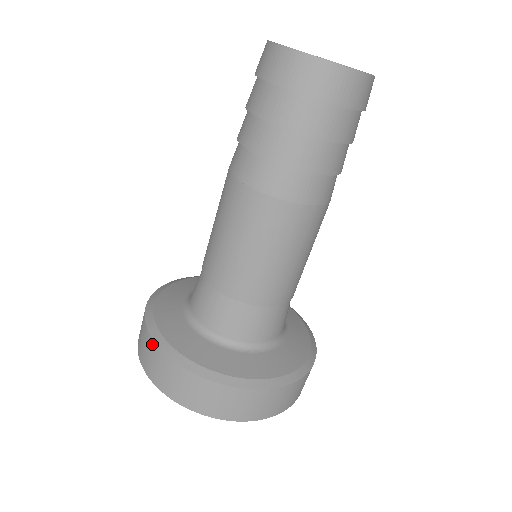
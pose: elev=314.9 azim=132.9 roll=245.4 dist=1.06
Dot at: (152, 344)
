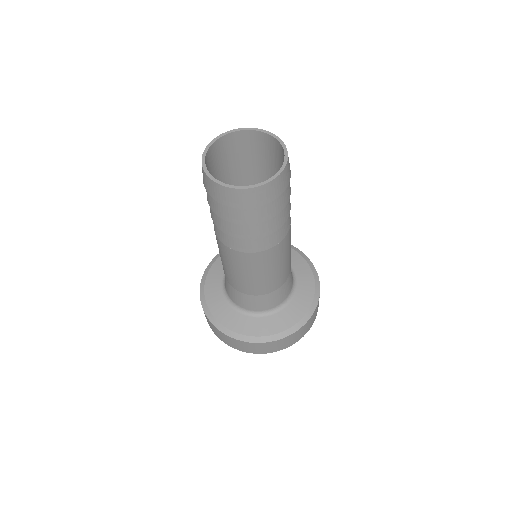
Dot at: occluded
